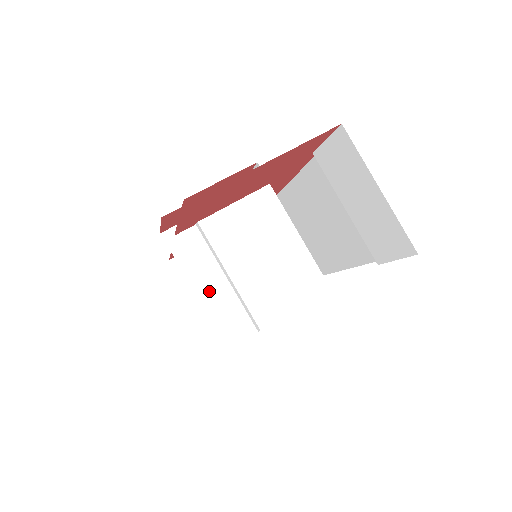
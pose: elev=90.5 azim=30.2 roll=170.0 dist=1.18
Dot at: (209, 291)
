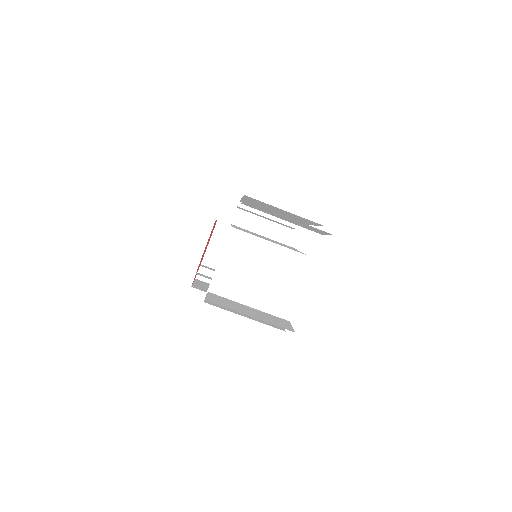
Dot at: occluded
